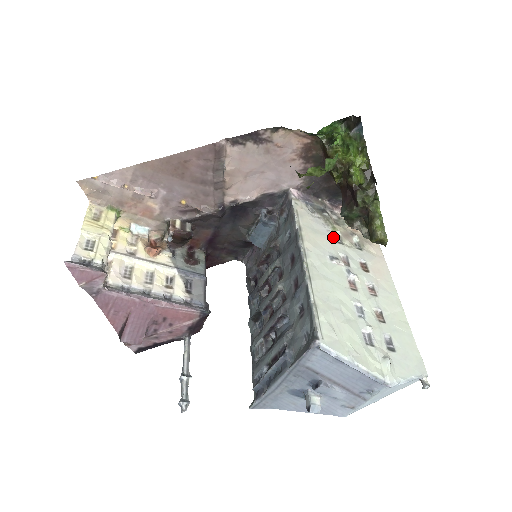
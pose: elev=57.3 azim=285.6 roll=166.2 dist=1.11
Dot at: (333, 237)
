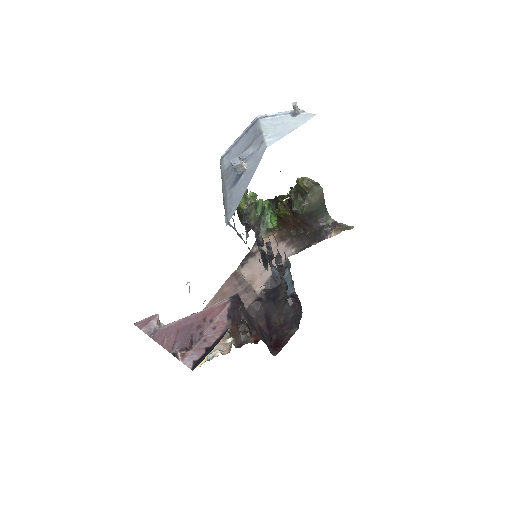
Dot at: occluded
